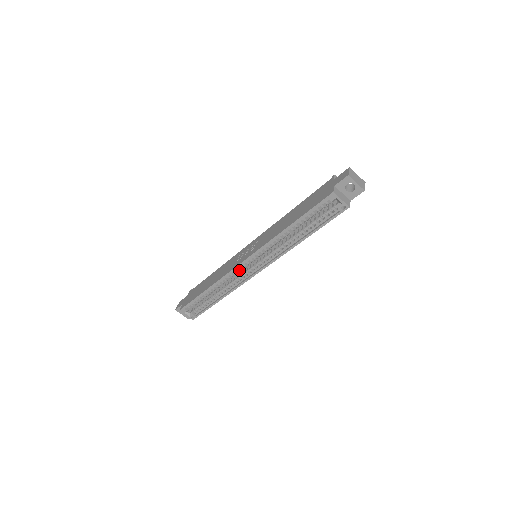
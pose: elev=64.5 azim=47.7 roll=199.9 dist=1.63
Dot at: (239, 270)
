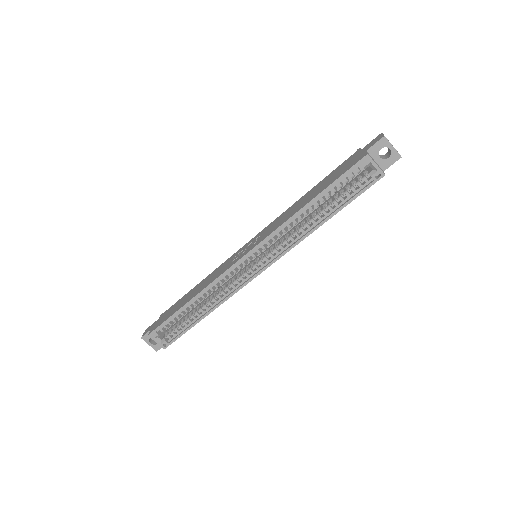
Dot at: (235, 271)
